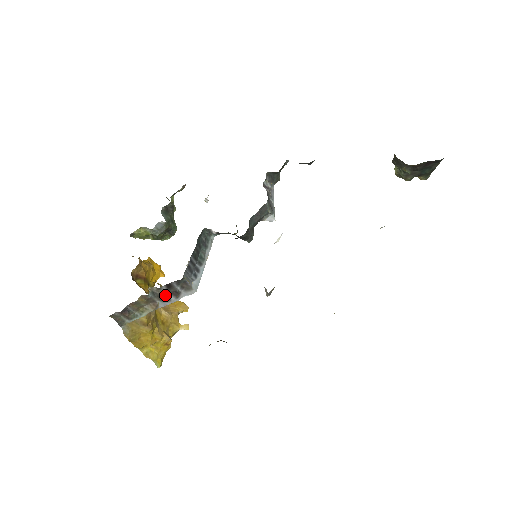
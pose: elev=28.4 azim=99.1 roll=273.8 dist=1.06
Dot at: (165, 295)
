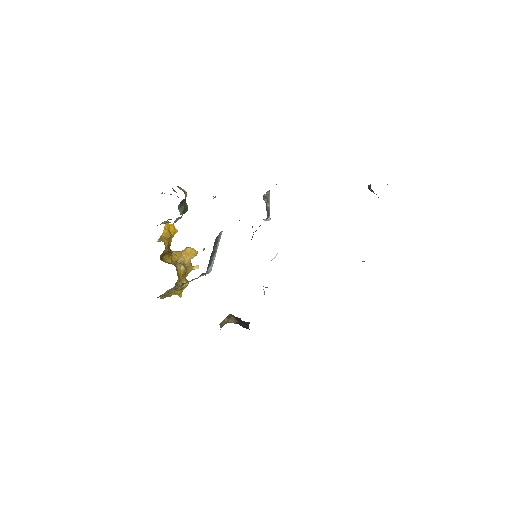
Dot at: (190, 281)
